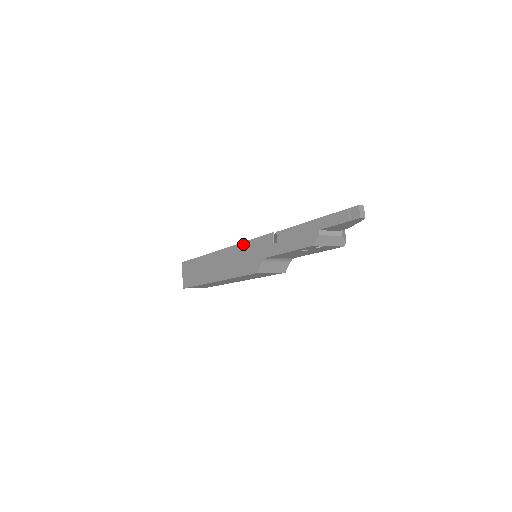
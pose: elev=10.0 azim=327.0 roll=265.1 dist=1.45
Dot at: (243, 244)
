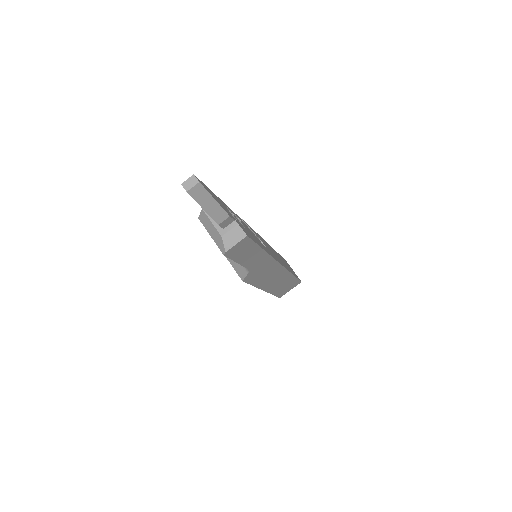
Dot at: occluded
